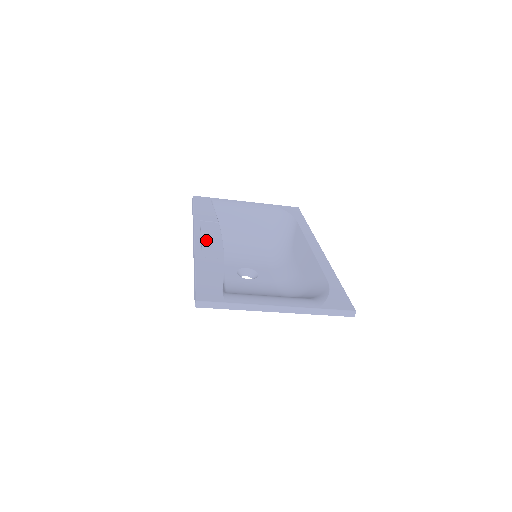
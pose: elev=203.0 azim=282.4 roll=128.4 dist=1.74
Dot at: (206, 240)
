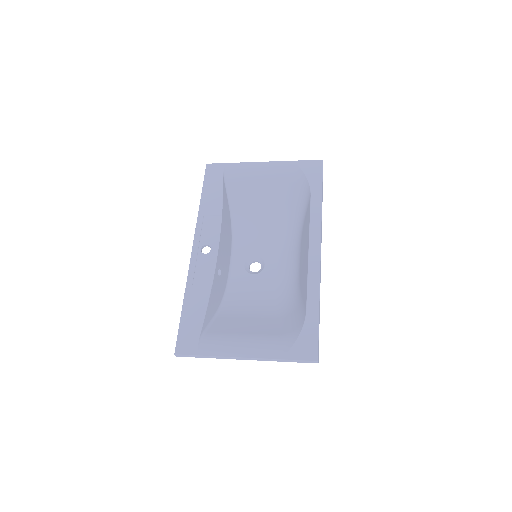
Dot at: (202, 253)
